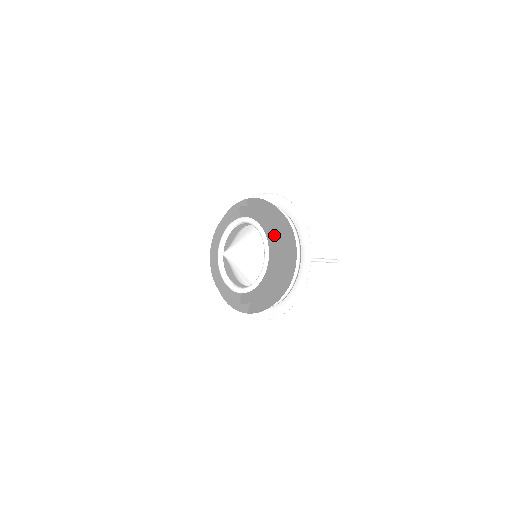
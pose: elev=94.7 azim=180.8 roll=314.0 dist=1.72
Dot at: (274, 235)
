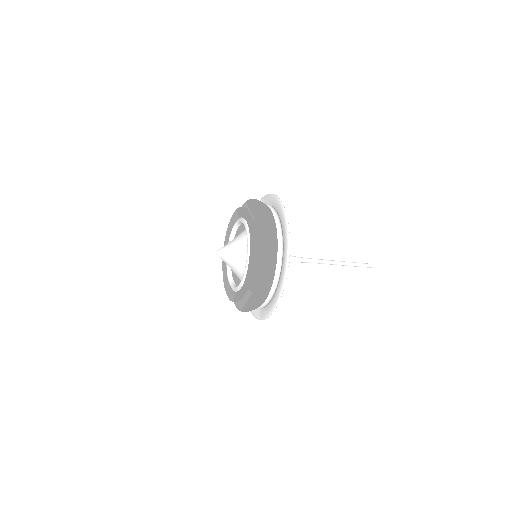
Dot at: (252, 232)
